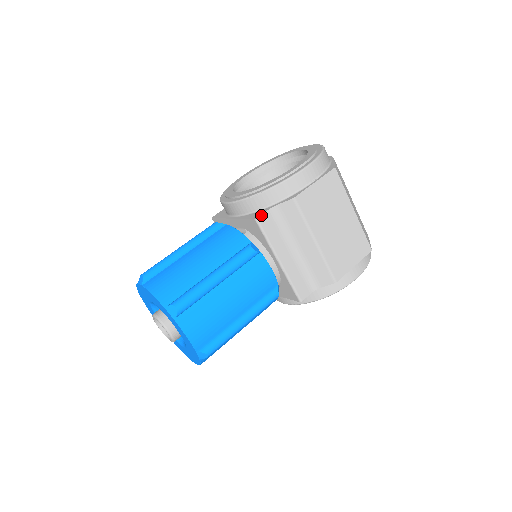
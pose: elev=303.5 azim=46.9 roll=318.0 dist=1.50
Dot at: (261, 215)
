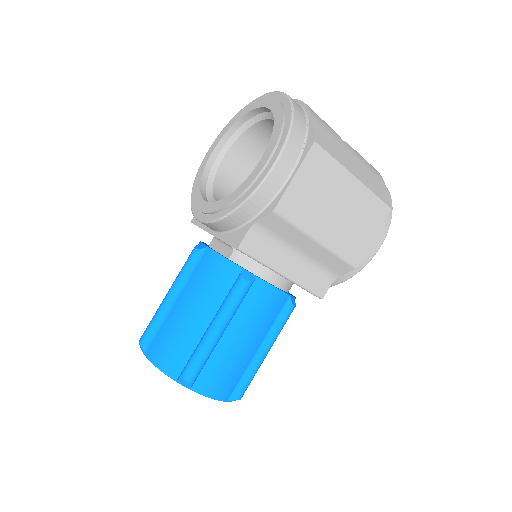
Dot at: (241, 241)
